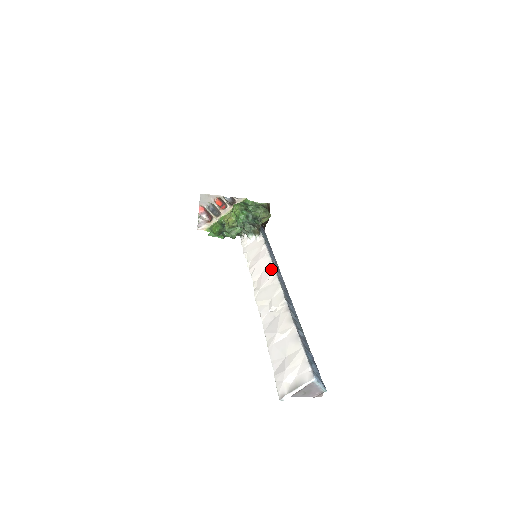
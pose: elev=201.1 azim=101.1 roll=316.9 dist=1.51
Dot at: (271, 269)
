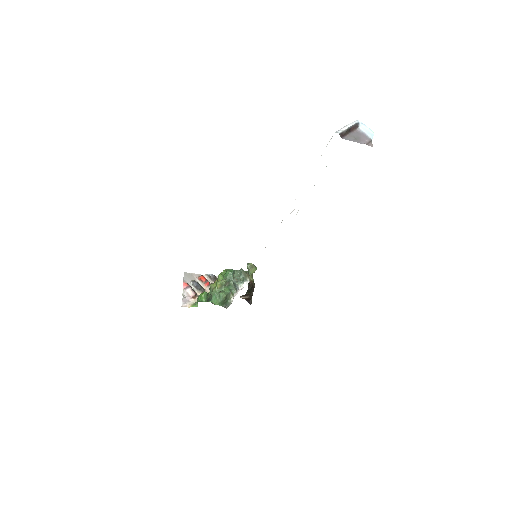
Dot at: occluded
